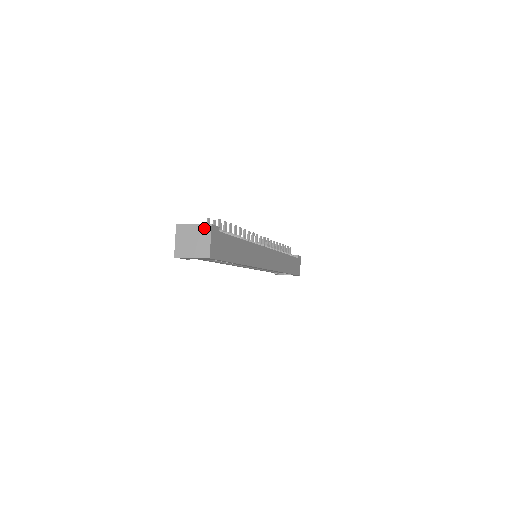
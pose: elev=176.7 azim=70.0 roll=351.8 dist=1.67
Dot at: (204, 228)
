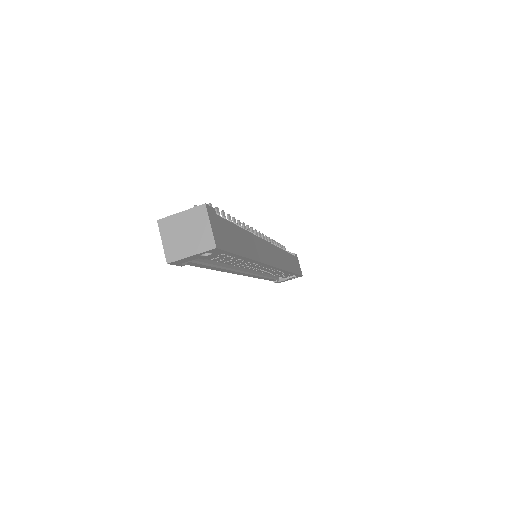
Dot at: (197, 212)
